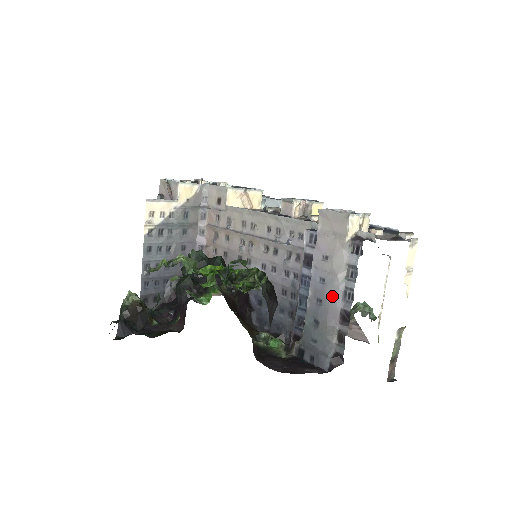
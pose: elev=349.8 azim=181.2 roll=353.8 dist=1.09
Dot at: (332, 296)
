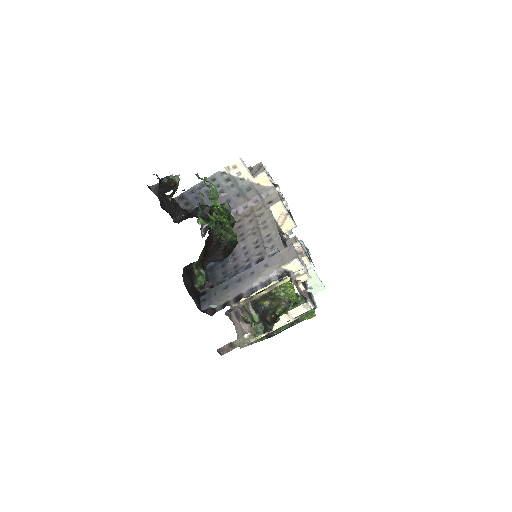
Dot at: (246, 283)
